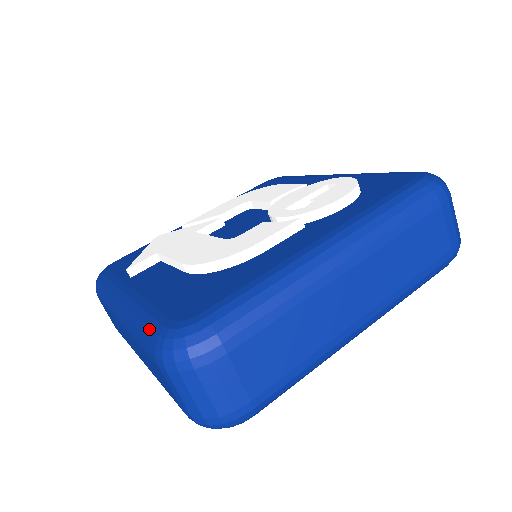
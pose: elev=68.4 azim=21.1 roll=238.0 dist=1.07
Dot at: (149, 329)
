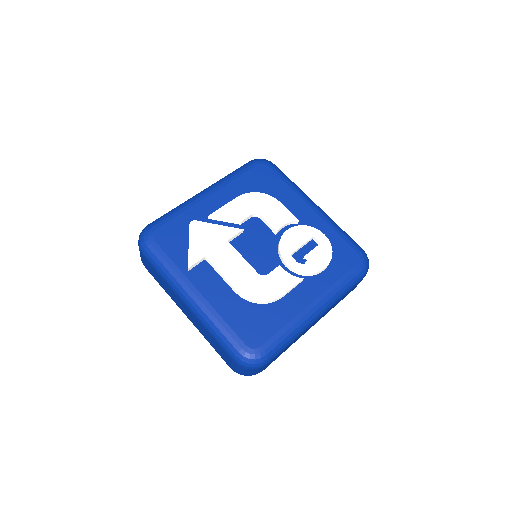
Dot at: (229, 342)
